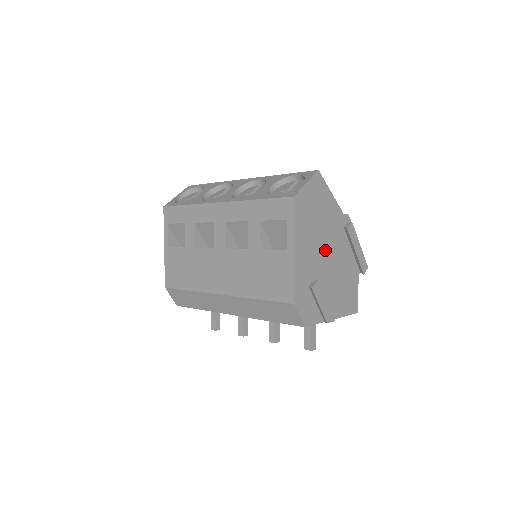
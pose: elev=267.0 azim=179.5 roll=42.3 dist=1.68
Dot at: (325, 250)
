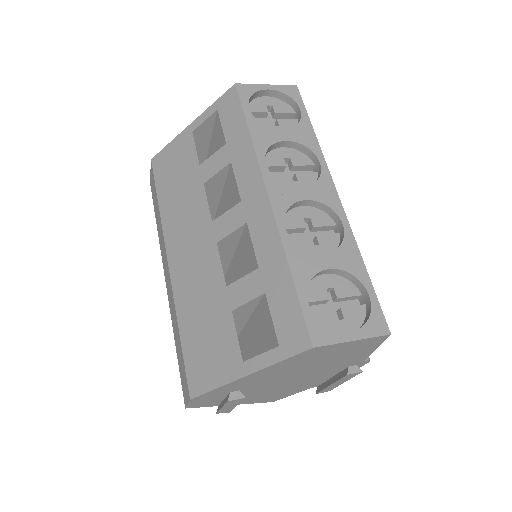
Dot at: (294, 376)
